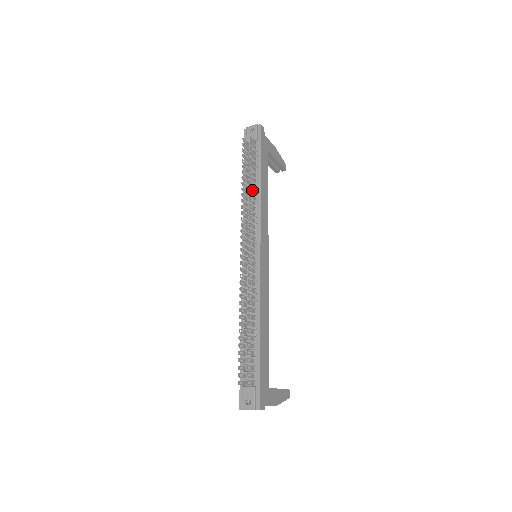
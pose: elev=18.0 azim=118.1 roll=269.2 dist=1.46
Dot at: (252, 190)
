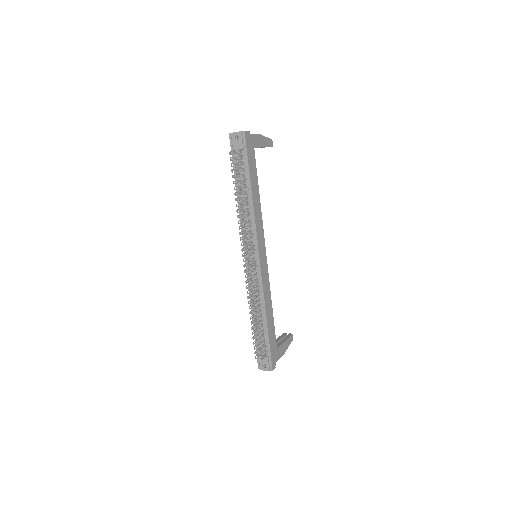
Dot at: (245, 204)
